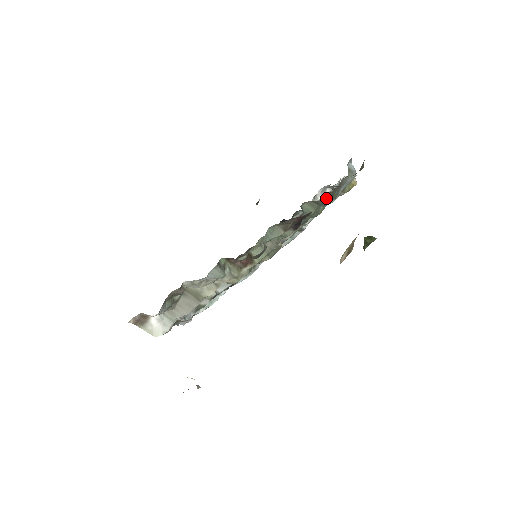
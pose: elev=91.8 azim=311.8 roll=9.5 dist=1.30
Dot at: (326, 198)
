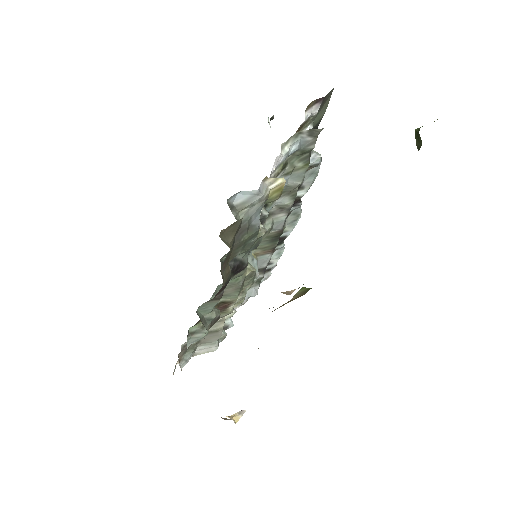
Dot at: (236, 253)
